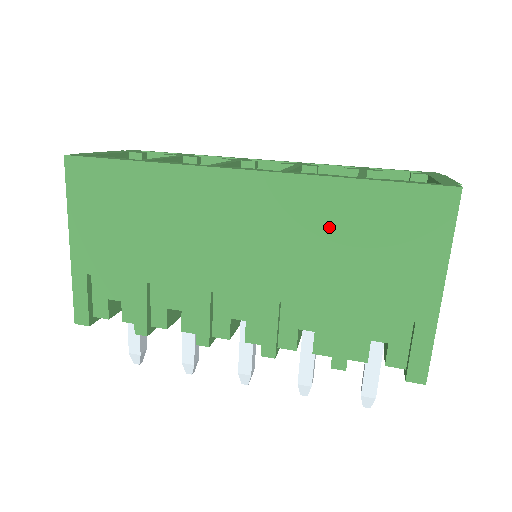
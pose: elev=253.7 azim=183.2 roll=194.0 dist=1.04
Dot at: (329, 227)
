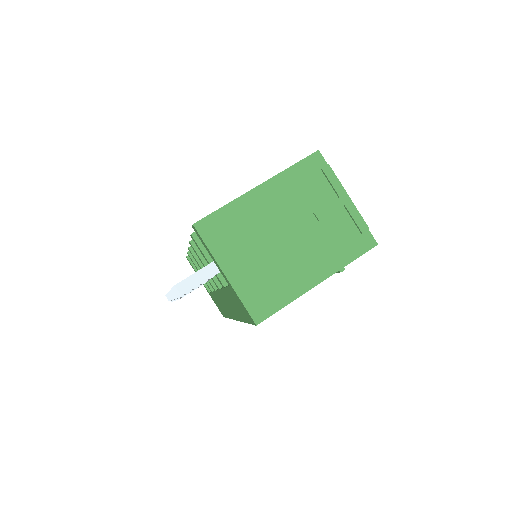
Dot at: occluded
